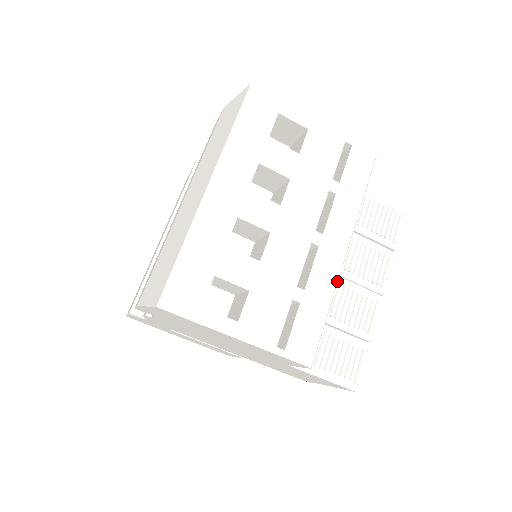
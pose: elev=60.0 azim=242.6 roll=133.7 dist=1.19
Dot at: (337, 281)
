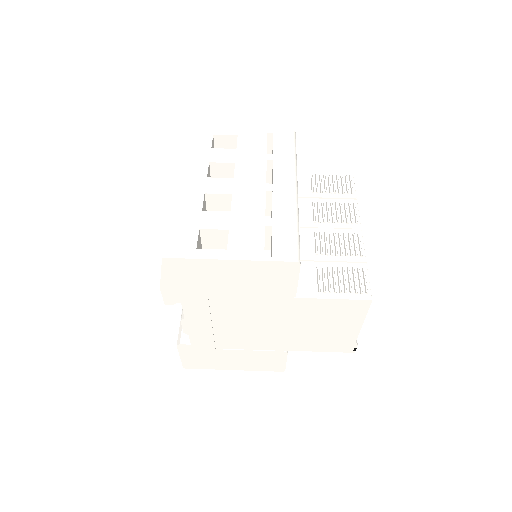
Dot at: (297, 206)
